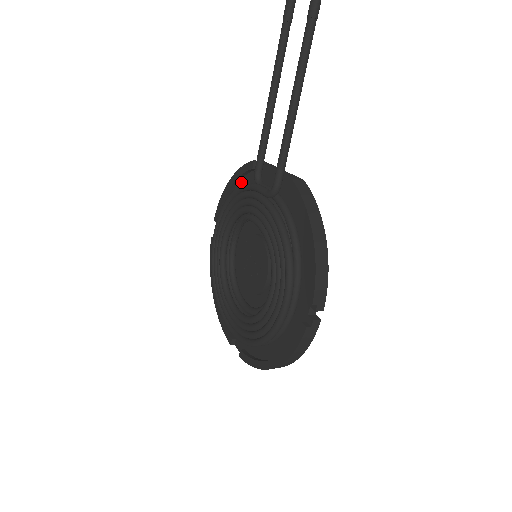
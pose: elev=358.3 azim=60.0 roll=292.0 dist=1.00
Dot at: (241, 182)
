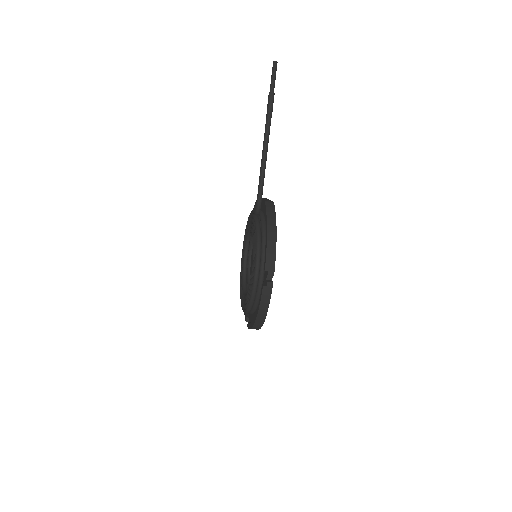
Dot at: occluded
